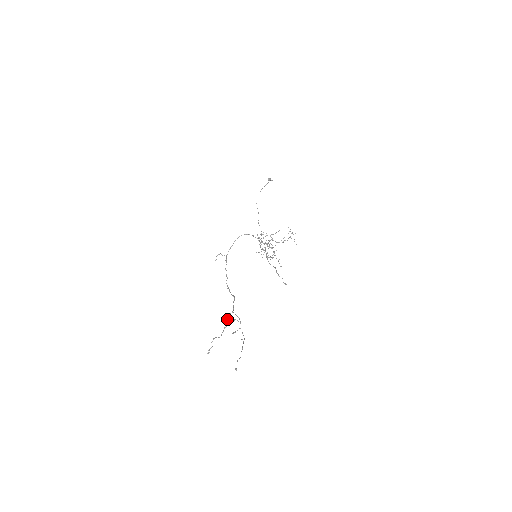
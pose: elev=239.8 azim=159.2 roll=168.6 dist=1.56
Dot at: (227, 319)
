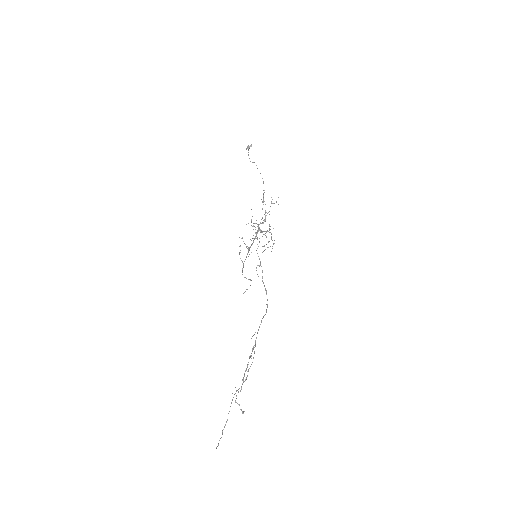
Dot at: (249, 358)
